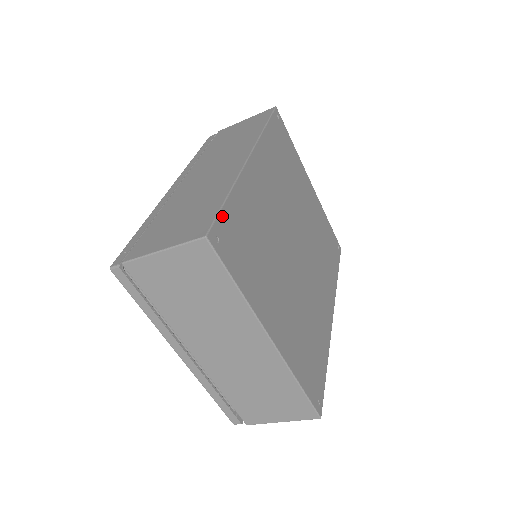
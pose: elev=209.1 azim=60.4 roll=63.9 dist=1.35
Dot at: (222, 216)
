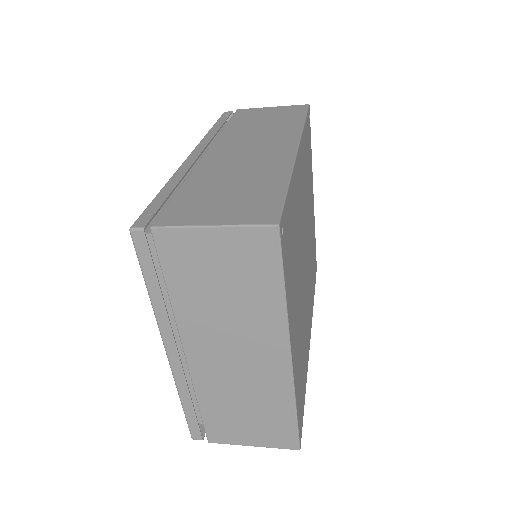
Dot at: (286, 206)
